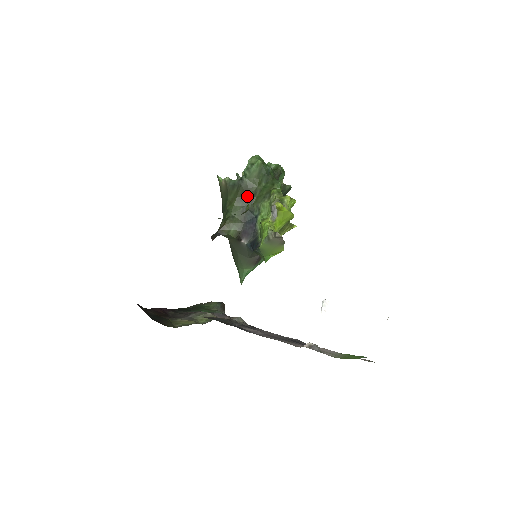
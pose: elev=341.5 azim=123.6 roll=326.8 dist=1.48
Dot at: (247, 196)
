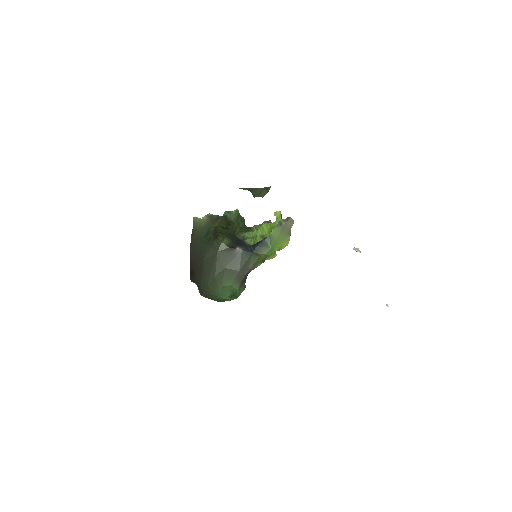
Dot at: (230, 228)
